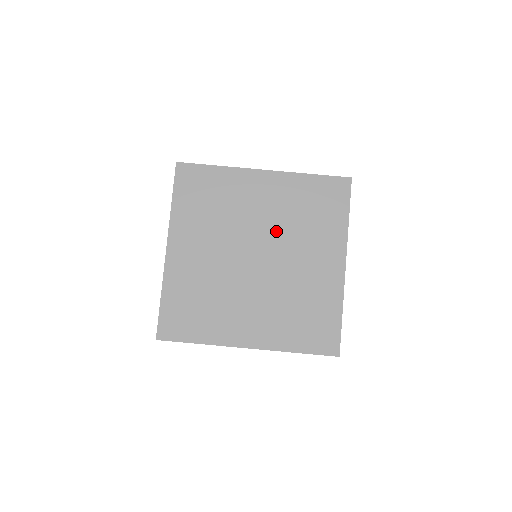
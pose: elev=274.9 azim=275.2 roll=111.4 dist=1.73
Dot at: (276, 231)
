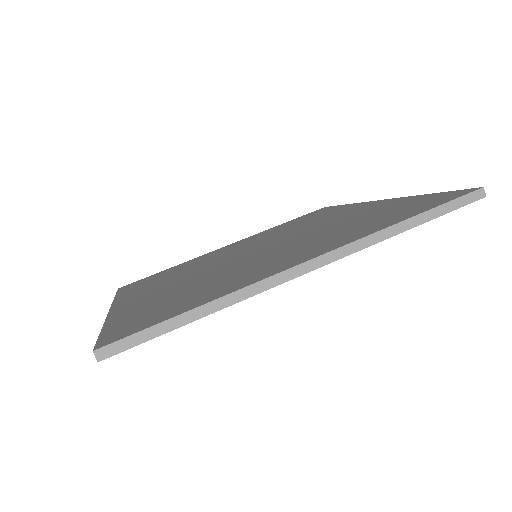
Dot at: (268, 239)
